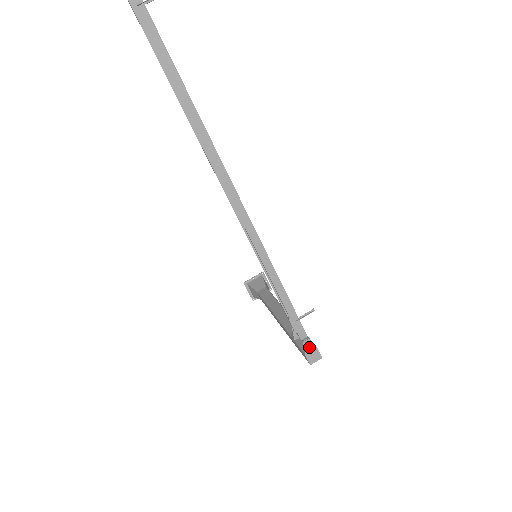
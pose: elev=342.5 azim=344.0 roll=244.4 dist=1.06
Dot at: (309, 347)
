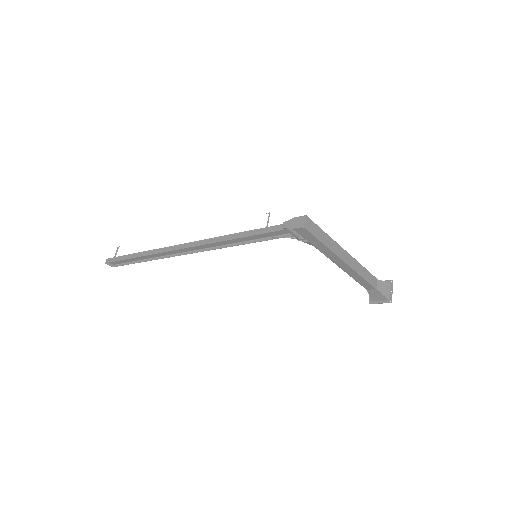
Dot at: (289, 224)
